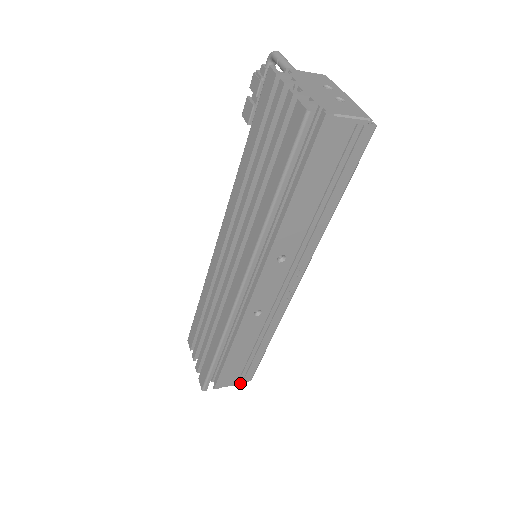
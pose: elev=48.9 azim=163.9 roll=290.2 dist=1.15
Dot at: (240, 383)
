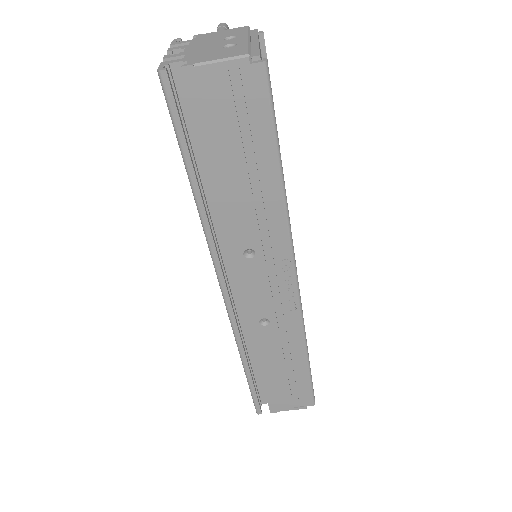
Dot at: (301, 407)
